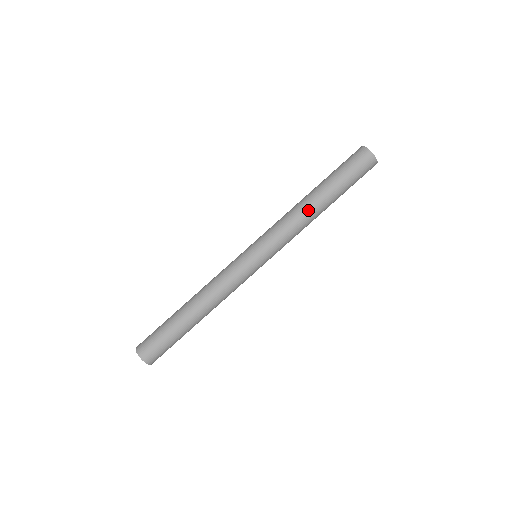
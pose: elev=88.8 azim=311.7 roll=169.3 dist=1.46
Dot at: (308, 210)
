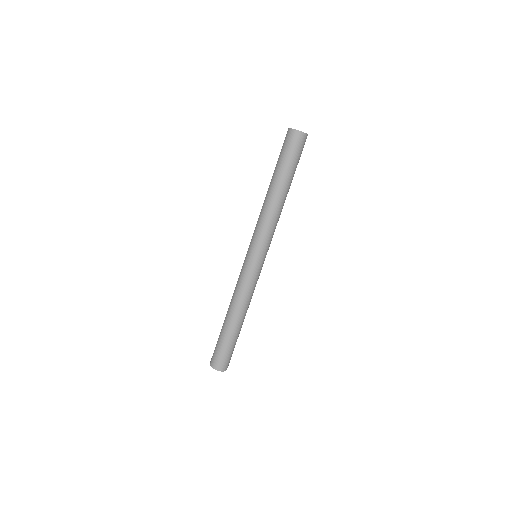
Dot at: (270, 201)
